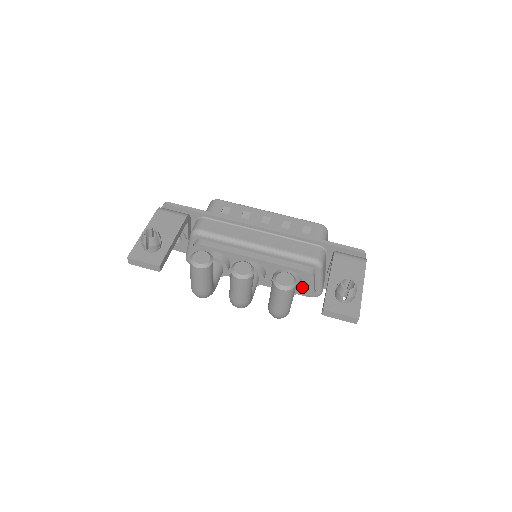
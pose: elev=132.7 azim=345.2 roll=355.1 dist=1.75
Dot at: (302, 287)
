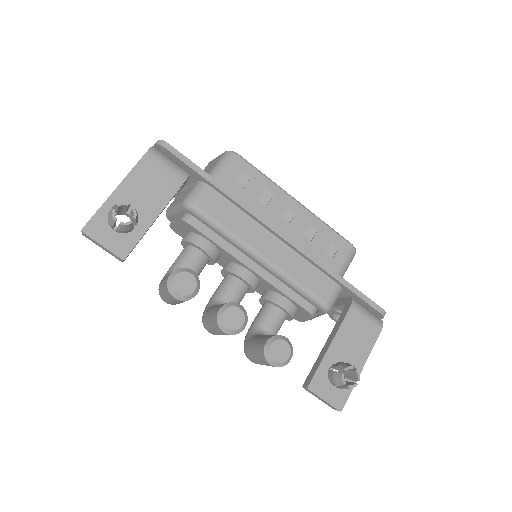
Dot at: occluded
